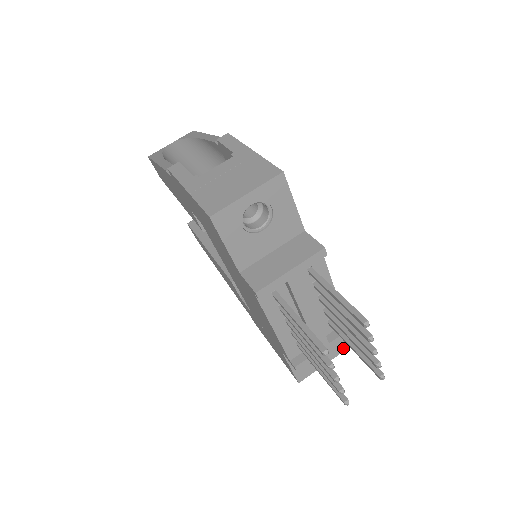
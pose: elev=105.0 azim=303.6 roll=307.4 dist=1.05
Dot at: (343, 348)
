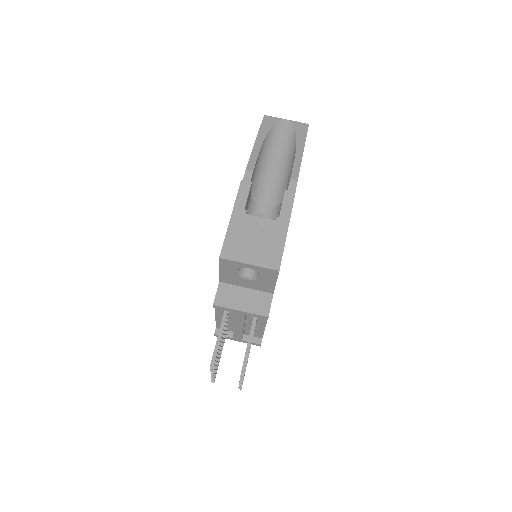
Dot at: occluded
